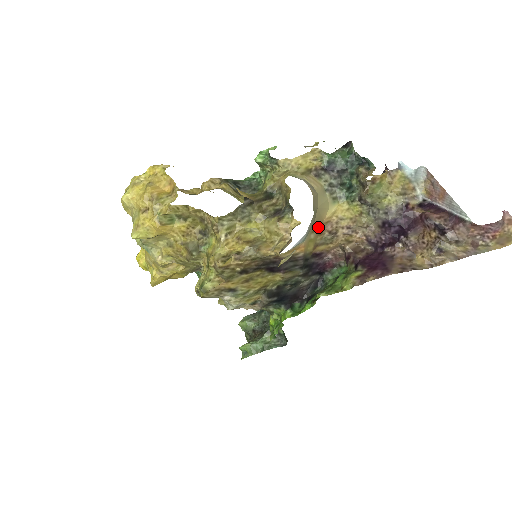
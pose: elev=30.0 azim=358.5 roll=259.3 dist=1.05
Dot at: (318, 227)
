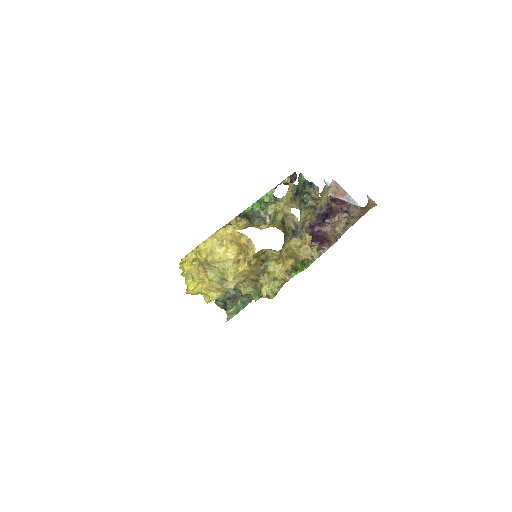
Dot at: occluded
